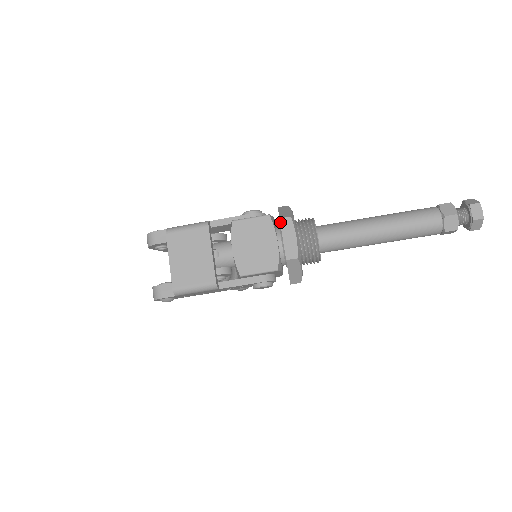
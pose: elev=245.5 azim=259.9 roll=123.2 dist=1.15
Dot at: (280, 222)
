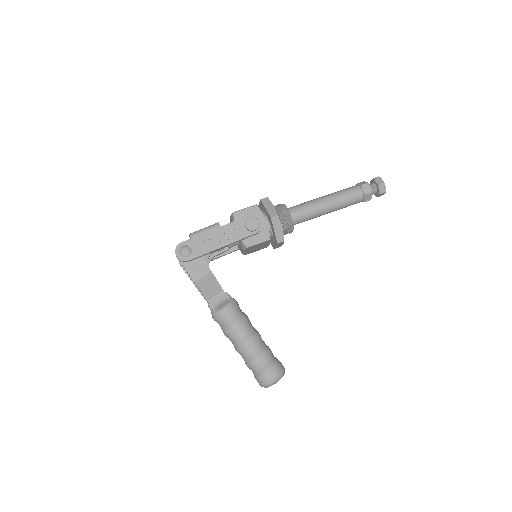
Dot at: occluded
